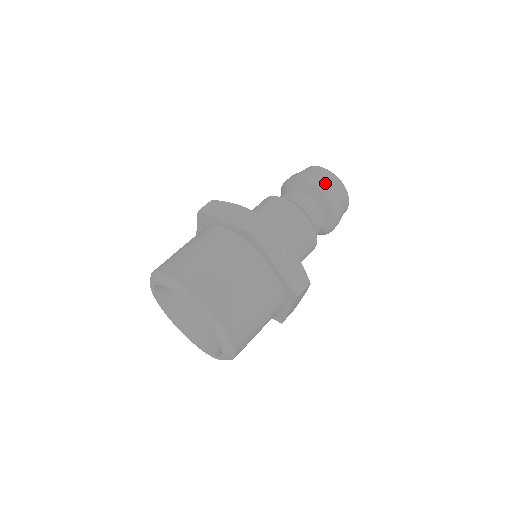
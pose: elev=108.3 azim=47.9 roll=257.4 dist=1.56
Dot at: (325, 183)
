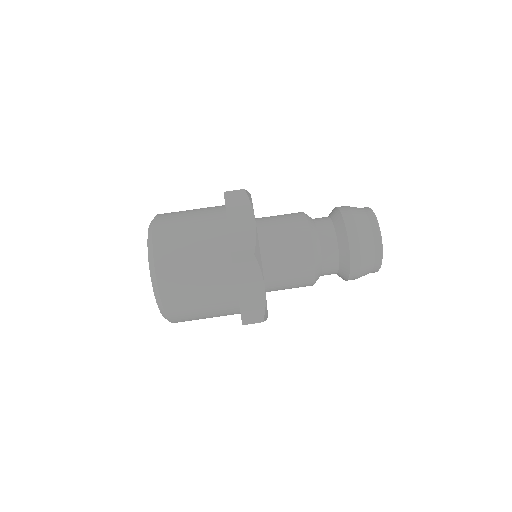
Dot at: (352, 210)
